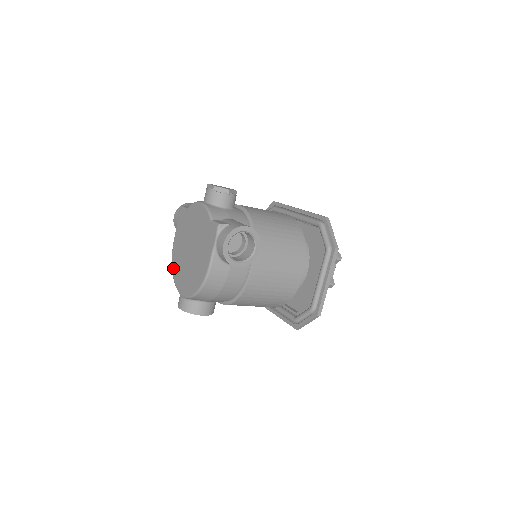
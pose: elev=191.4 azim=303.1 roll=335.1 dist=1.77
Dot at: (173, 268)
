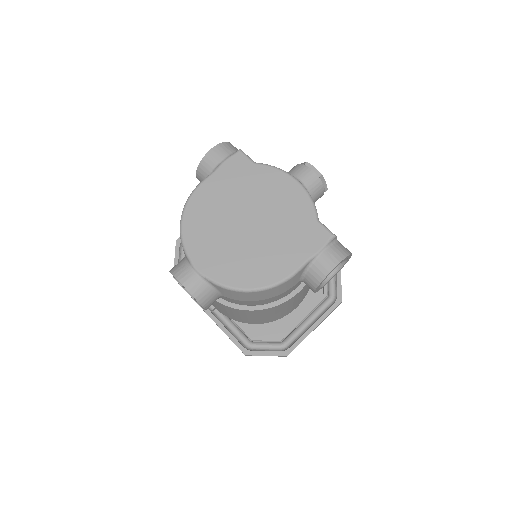
Dot at: (187, 220)
